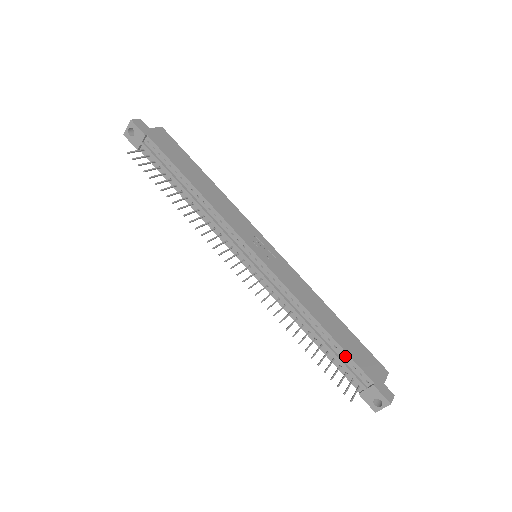
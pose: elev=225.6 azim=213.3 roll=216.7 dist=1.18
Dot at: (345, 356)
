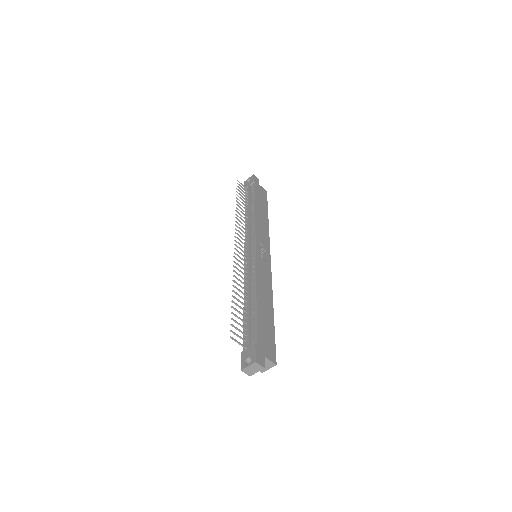
Dot at: (254, 321)
